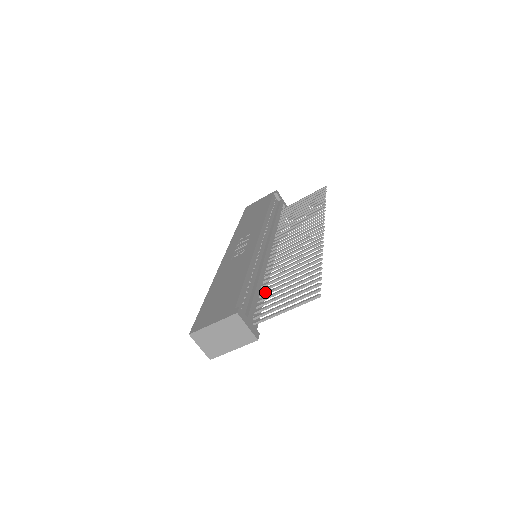
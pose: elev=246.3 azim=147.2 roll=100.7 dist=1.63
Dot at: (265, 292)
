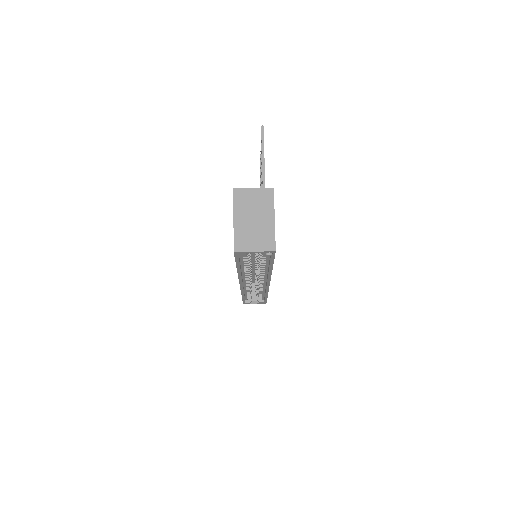
Dot at: occluded
